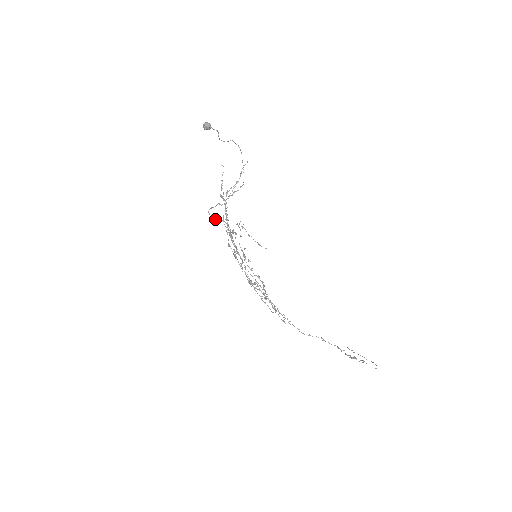
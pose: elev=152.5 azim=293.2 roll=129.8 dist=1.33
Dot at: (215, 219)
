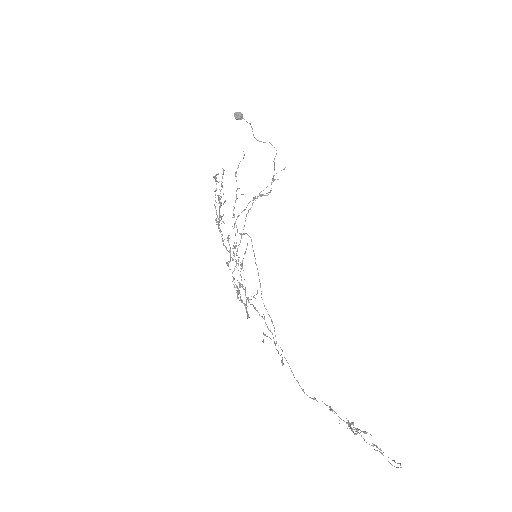
Dot at: occluded
